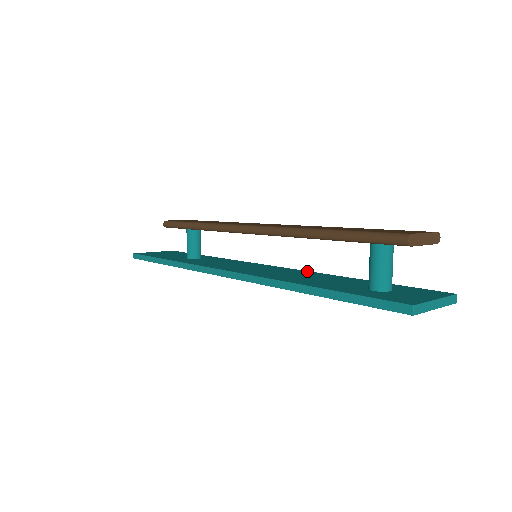
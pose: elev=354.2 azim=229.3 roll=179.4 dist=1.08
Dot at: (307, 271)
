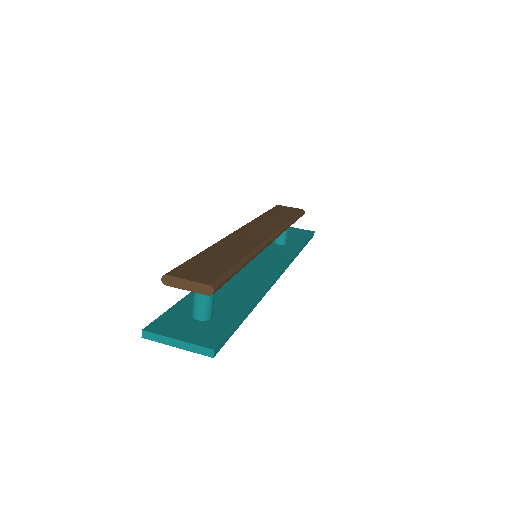
Dot at: (267, 284)
